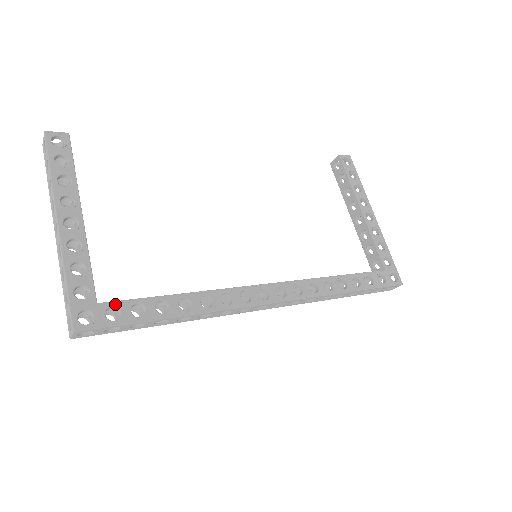
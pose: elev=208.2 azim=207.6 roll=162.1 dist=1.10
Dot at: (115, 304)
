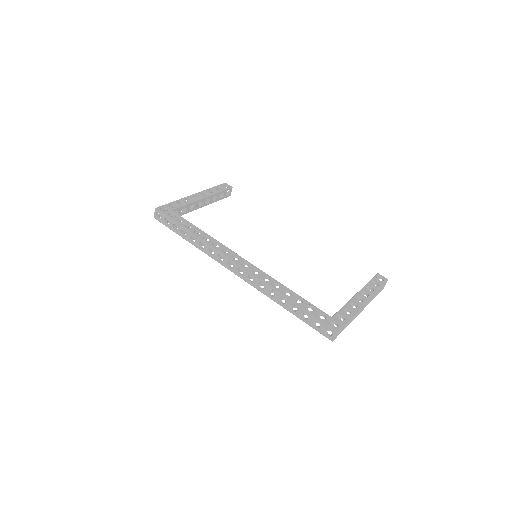
Dot at: (176, 214)
